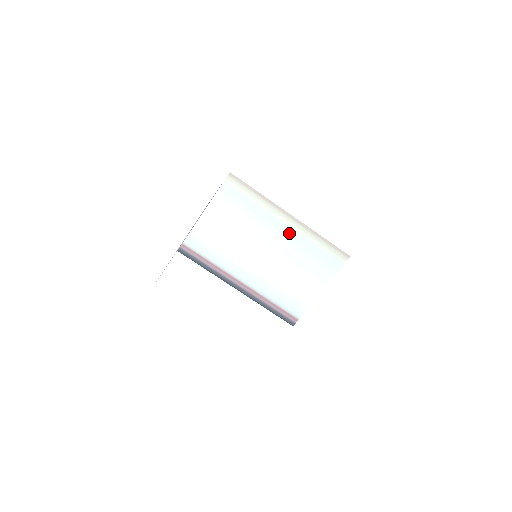
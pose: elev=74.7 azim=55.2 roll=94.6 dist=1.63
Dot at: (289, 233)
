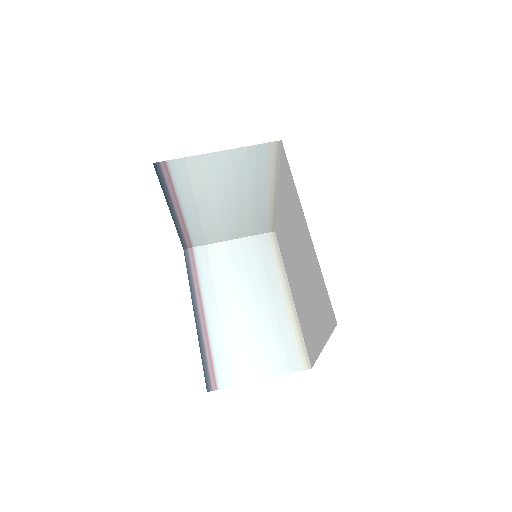
Dot at: (278, 307)
